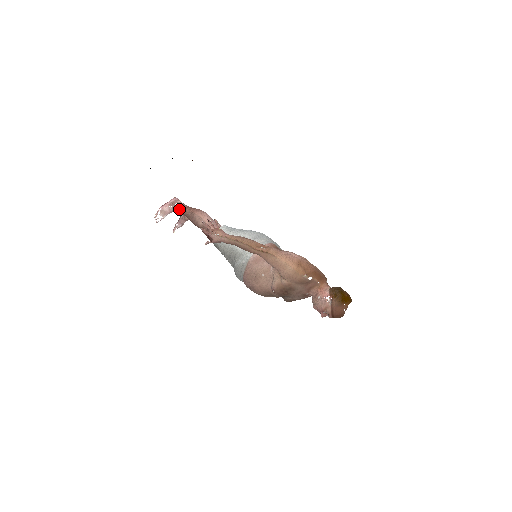
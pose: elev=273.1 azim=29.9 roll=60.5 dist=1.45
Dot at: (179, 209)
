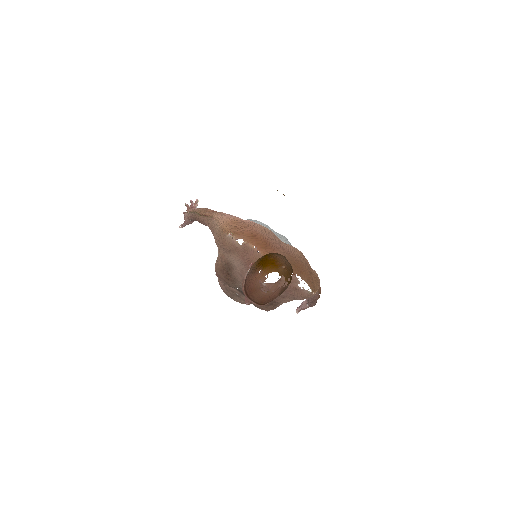
Dot at: occluded
